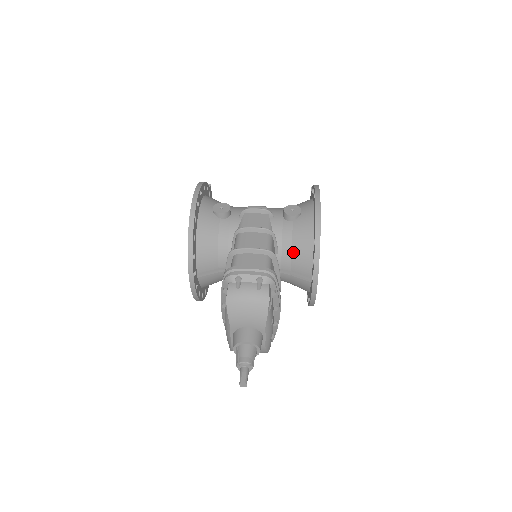
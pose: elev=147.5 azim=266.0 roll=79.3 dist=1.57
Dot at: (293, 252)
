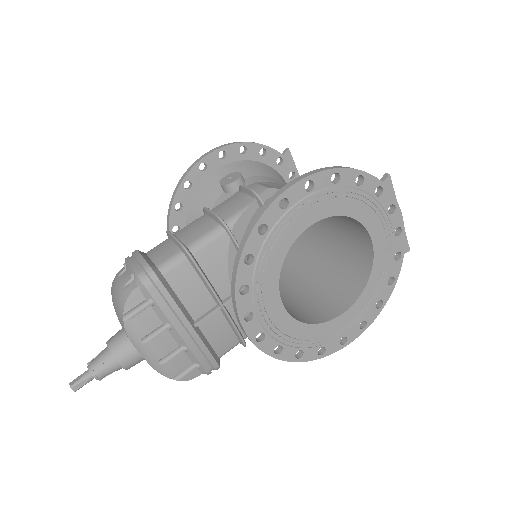
Dot at: occluded
